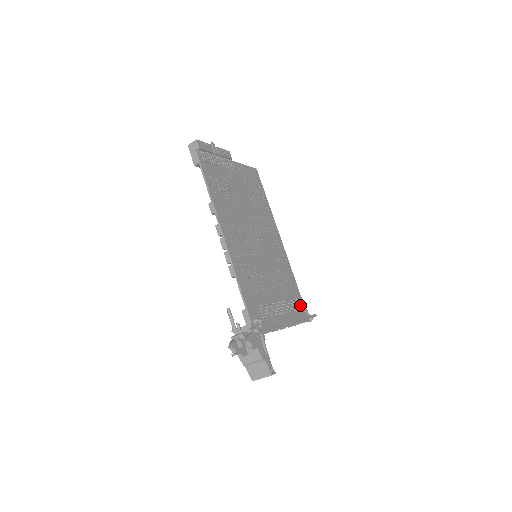
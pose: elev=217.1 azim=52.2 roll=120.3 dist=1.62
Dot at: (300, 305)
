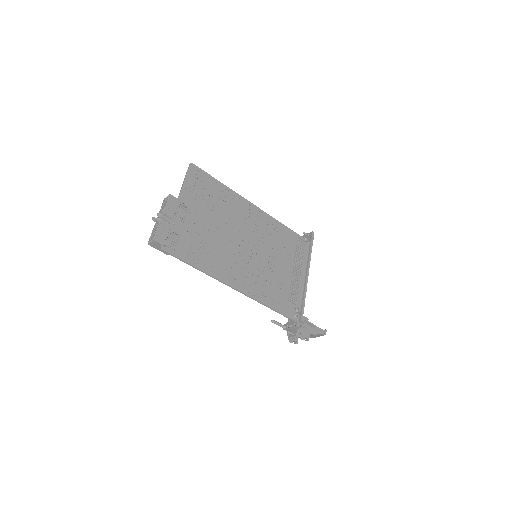
Dot at: (301, 243)
